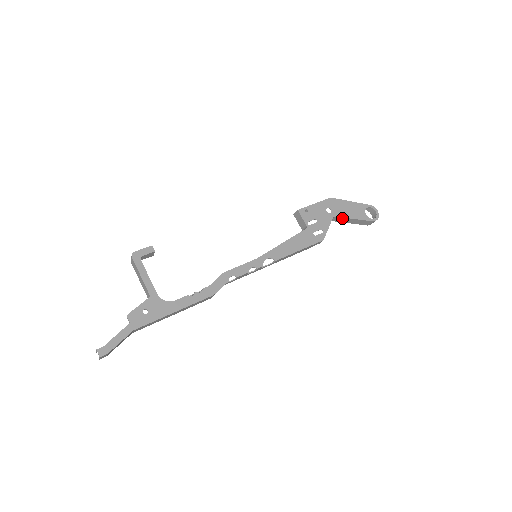
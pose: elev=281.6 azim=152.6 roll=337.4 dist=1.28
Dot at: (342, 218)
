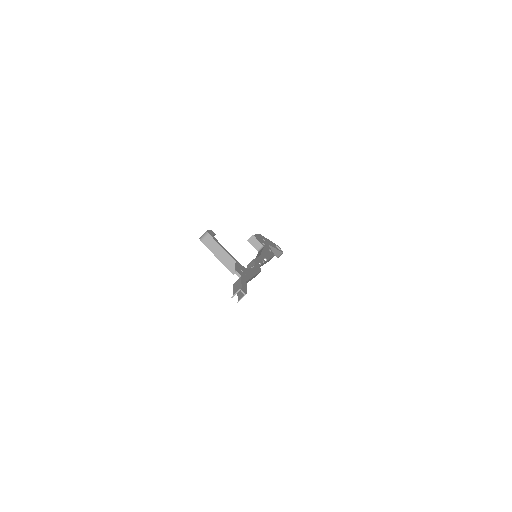
Dot at: (270, 247)
